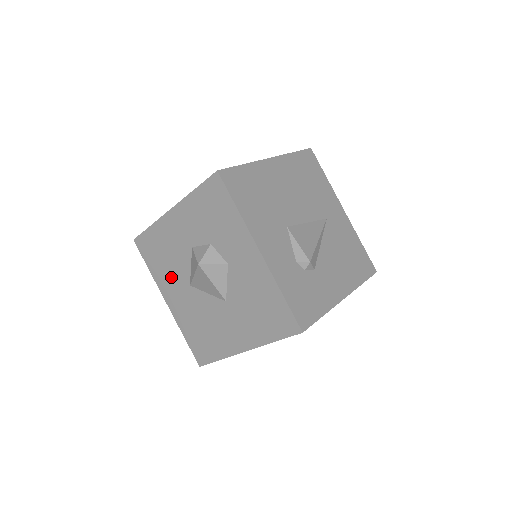
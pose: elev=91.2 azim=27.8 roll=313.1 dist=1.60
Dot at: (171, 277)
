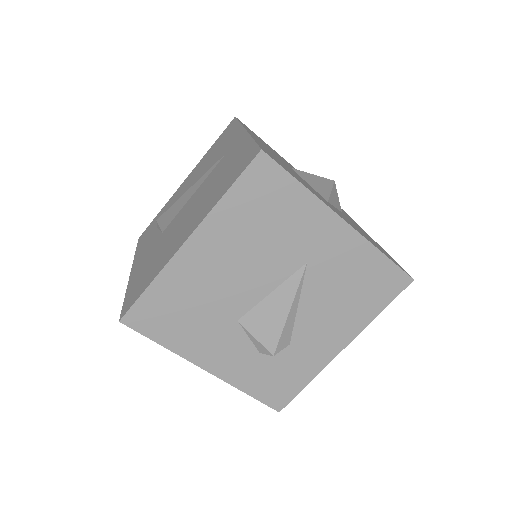
Dot at: occluded
